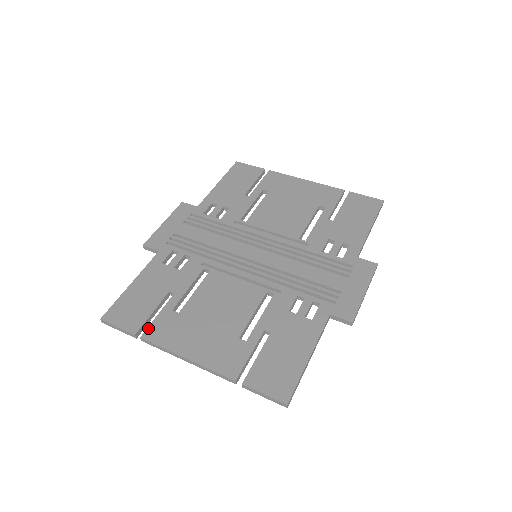
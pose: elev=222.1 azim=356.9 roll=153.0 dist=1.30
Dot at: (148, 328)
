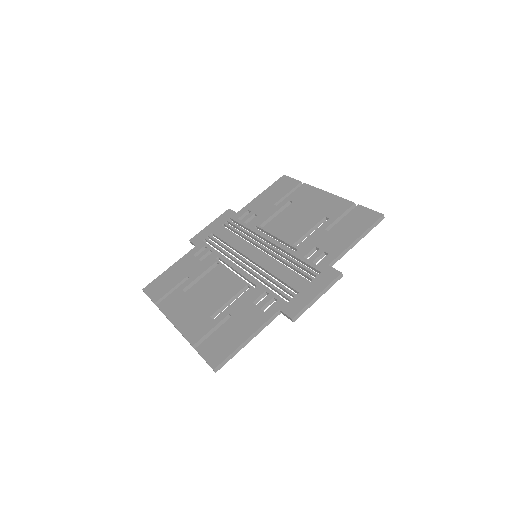
Dot at: (163, 300)
